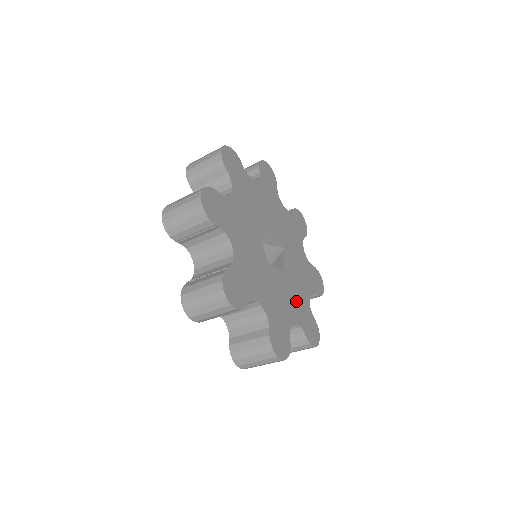
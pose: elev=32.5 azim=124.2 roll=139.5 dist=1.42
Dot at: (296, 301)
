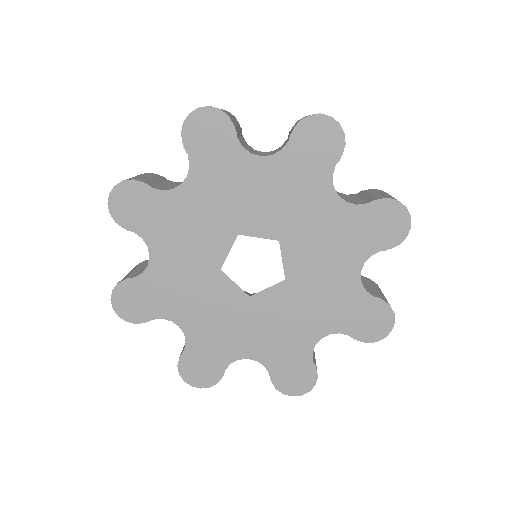
Dot at: (323, 303)
